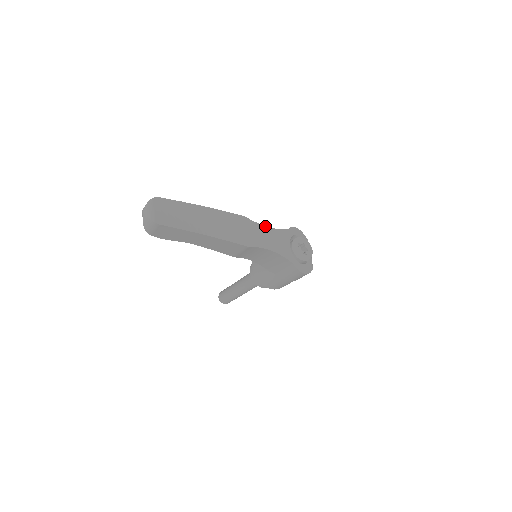
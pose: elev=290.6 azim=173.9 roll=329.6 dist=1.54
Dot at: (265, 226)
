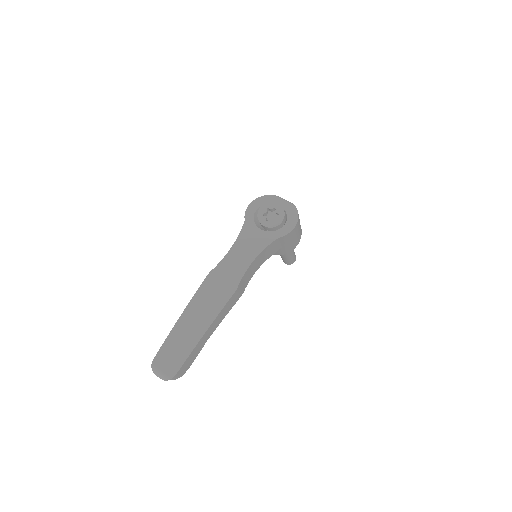
Dot at: (228, 252)
